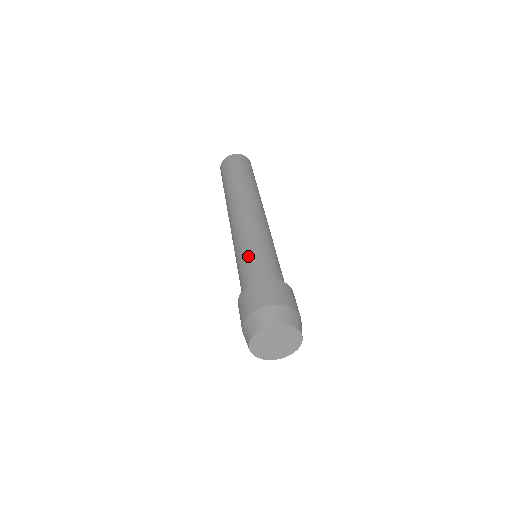
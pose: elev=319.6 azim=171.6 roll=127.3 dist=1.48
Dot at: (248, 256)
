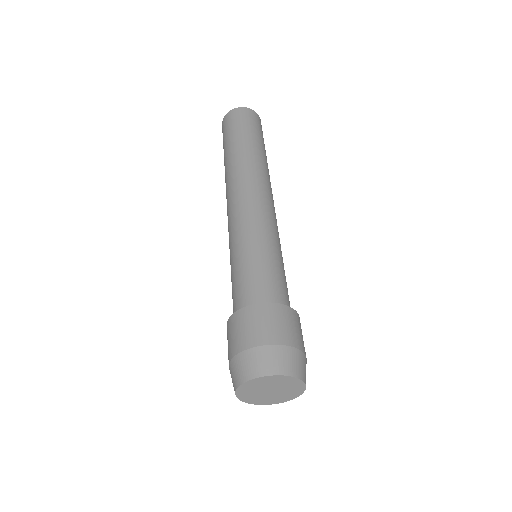
Dot at: (232, 272)
